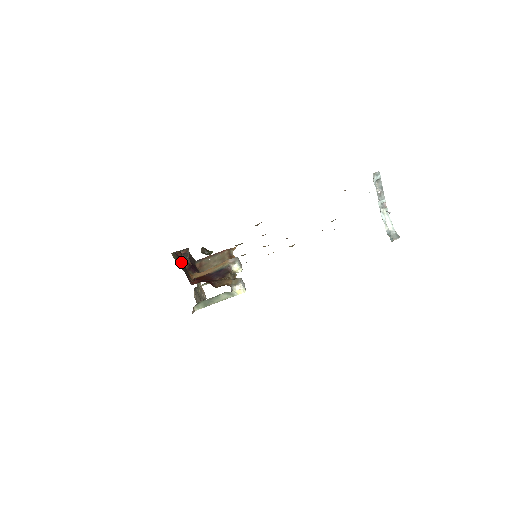
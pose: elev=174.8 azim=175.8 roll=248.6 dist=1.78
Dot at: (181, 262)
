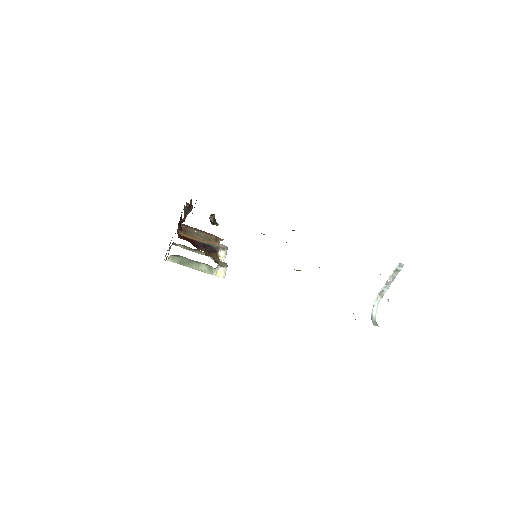
Dot at: occluded
